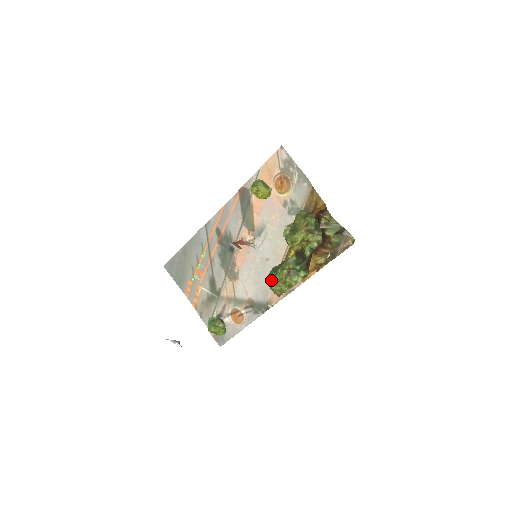
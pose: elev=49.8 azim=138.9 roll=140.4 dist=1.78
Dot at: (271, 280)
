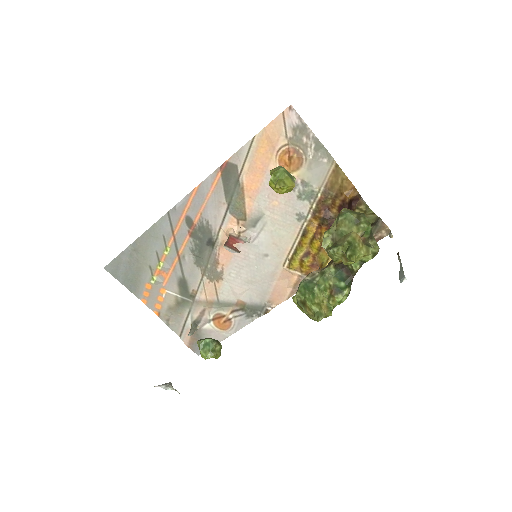
Dot at: (311, 306)
